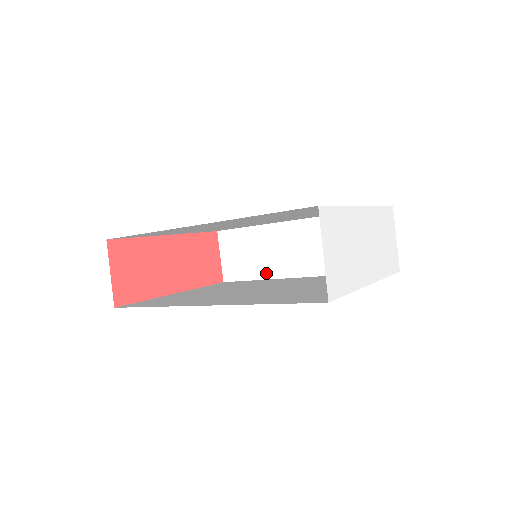
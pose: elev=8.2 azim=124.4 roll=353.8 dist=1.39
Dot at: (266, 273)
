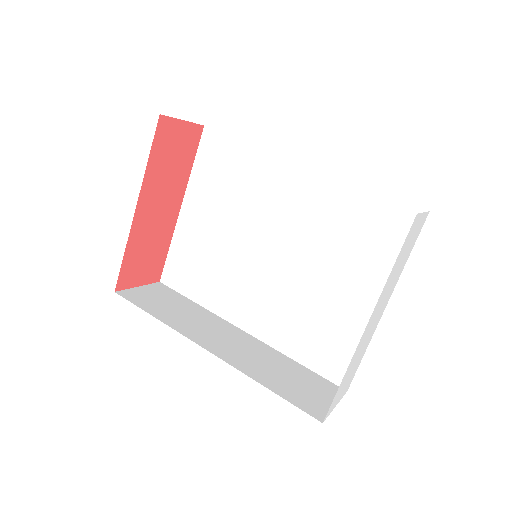
Dot at: occluded
